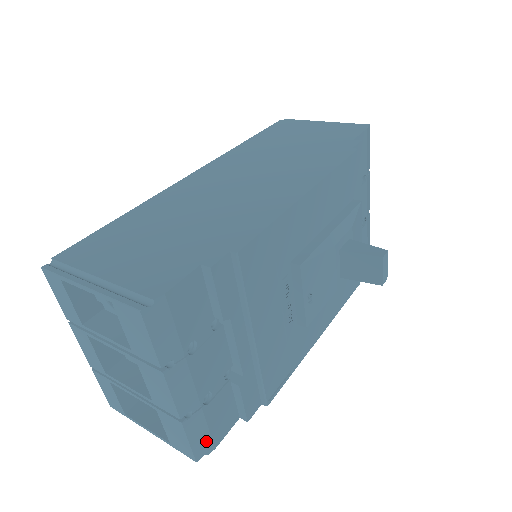
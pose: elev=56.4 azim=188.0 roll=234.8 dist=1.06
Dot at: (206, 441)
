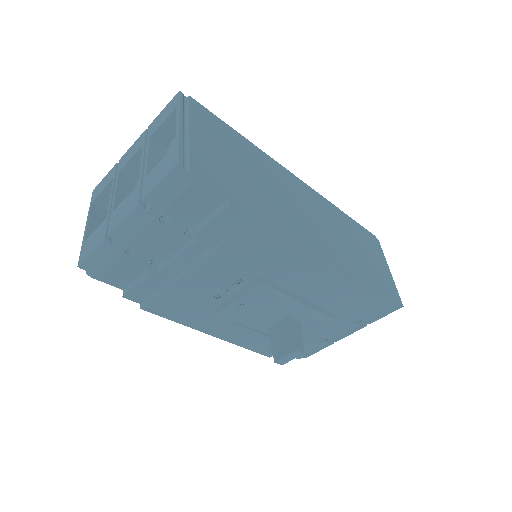
Dot at: (97, 267)
